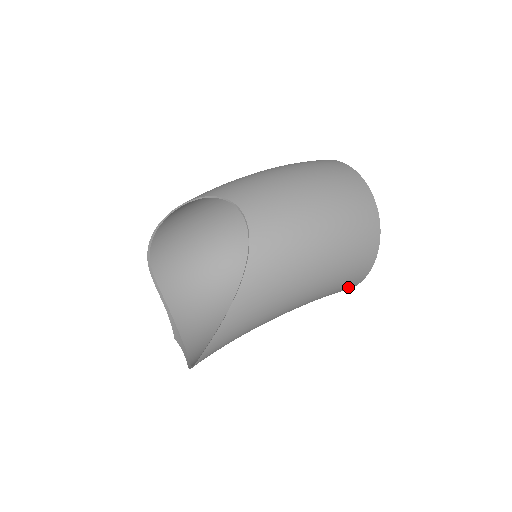
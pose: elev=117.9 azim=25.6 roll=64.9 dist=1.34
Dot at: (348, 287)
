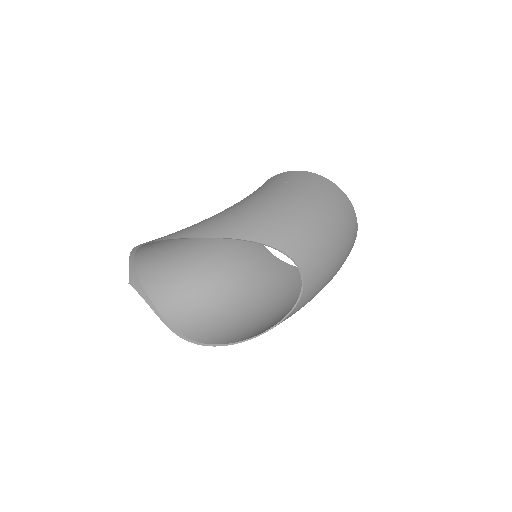
Dot at: occluded
